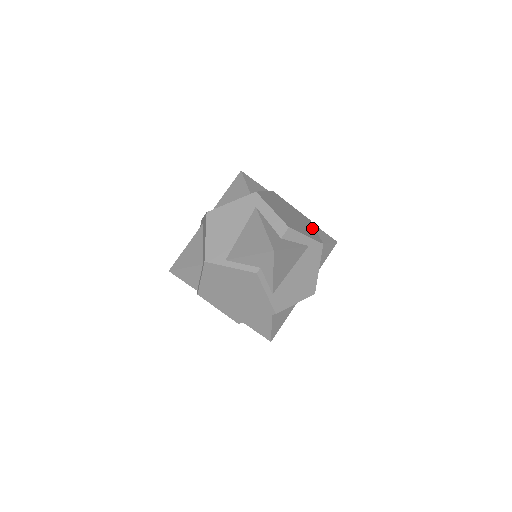
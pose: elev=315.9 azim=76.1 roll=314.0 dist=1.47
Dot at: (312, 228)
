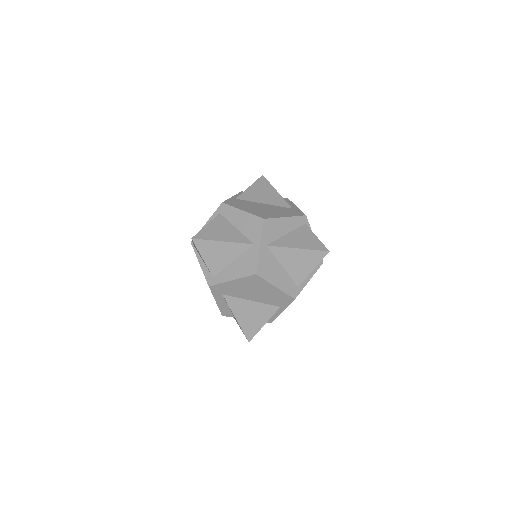
Dot at: occluded
